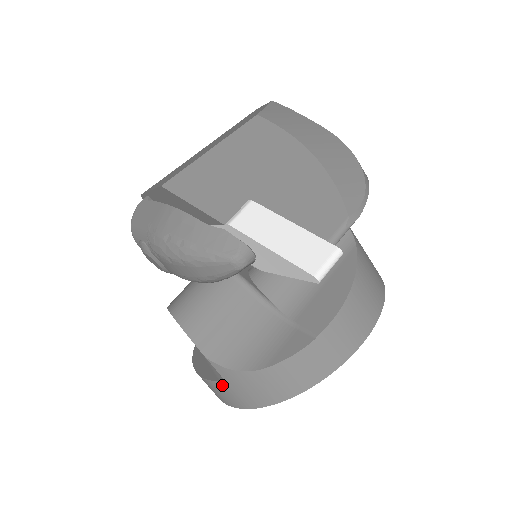
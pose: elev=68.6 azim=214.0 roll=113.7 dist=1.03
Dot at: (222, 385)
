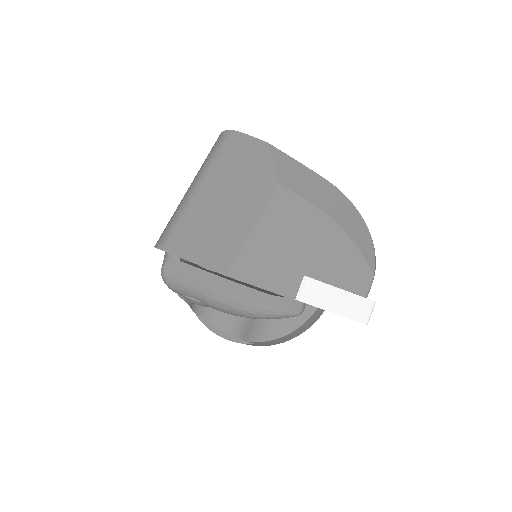
Dot at: (251, 344)
